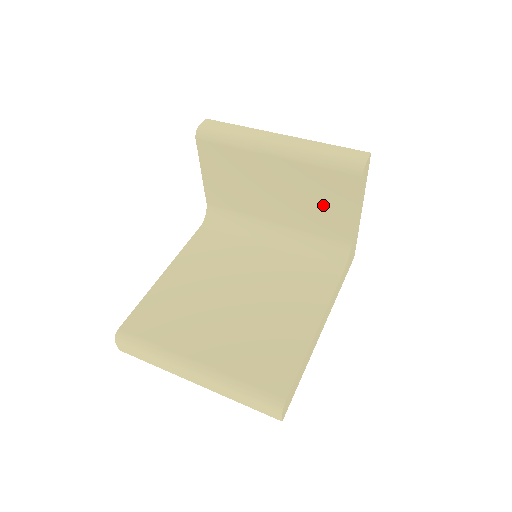
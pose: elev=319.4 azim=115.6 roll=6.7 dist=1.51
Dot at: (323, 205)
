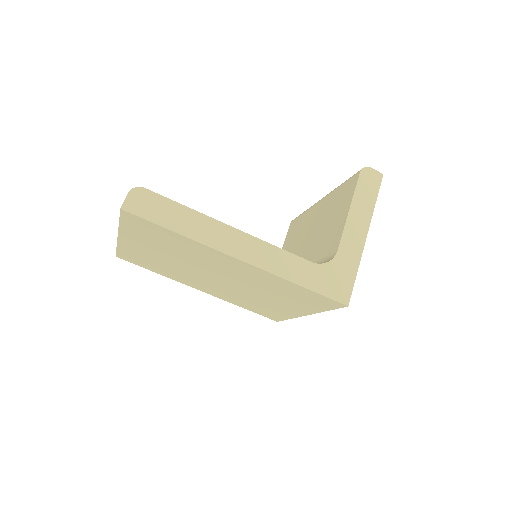
Dot at: (332, 222)
